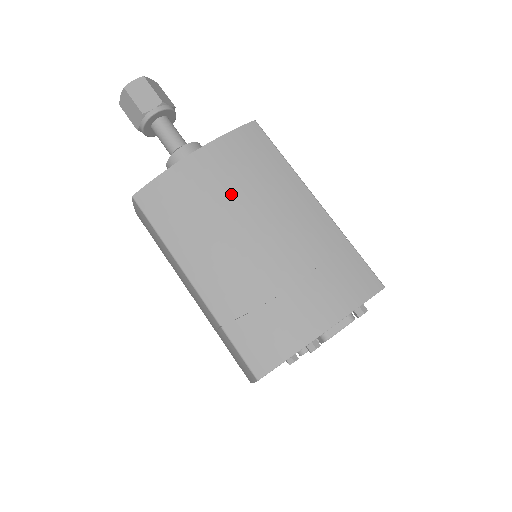
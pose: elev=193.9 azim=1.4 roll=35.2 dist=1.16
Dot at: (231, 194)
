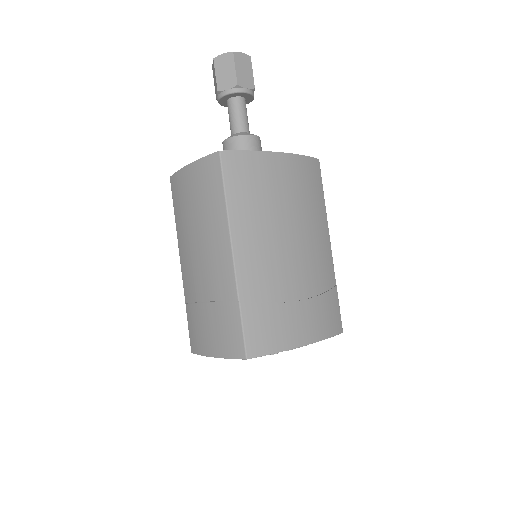
Dot at: (291, 203)
